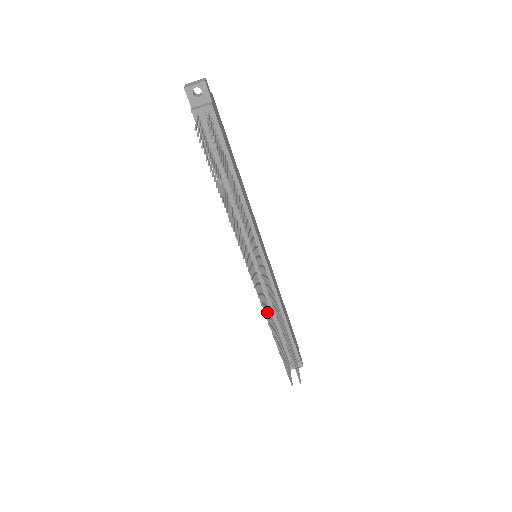
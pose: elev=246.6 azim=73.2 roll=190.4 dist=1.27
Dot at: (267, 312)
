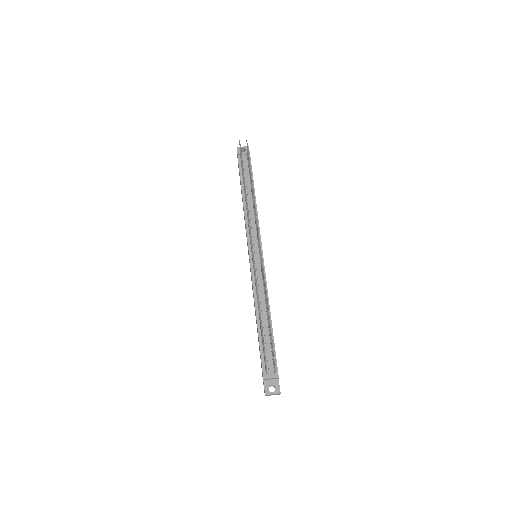
Dot at: (256, 288)
